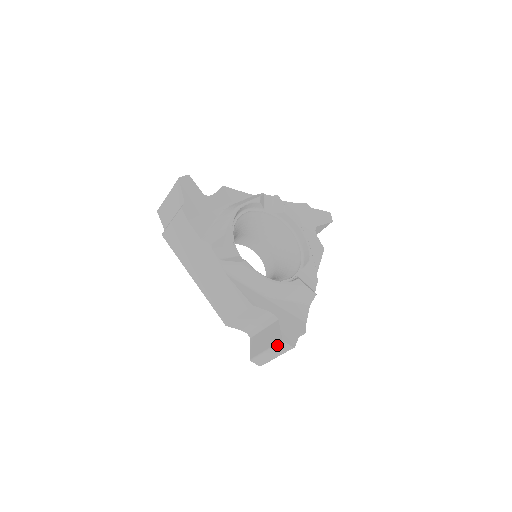
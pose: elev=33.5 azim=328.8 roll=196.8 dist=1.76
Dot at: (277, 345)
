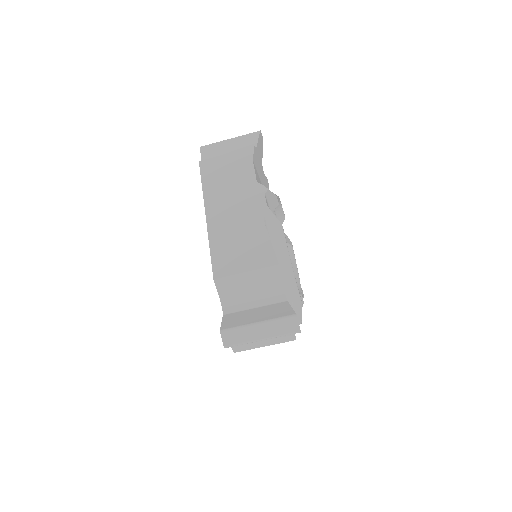
Dot at: (283, 318)
